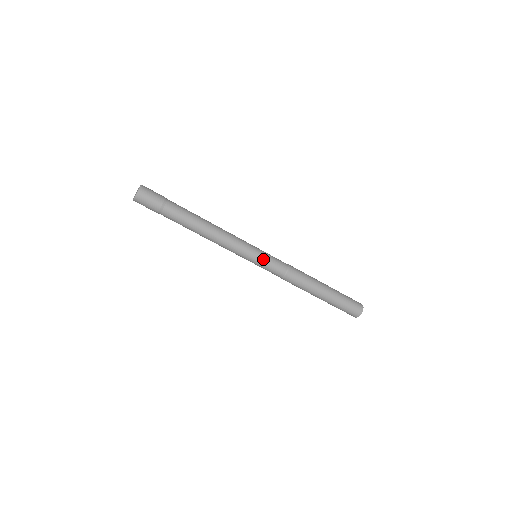
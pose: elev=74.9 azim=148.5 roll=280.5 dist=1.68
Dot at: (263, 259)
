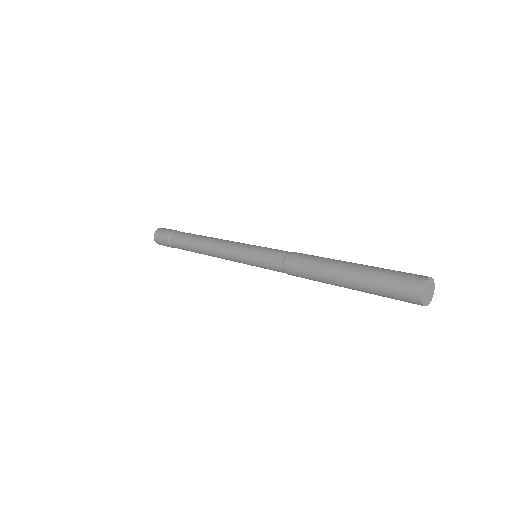
Dot at: (258, 249)
